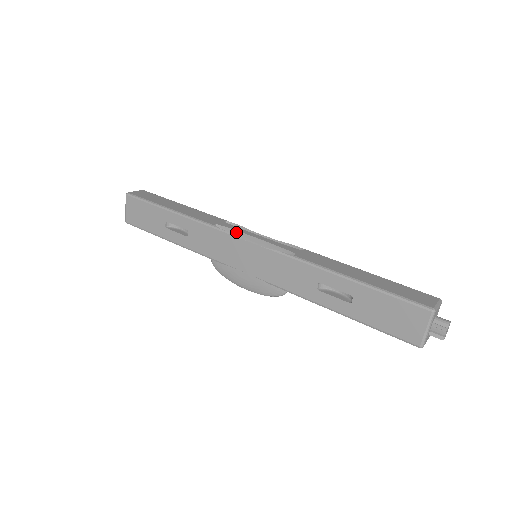
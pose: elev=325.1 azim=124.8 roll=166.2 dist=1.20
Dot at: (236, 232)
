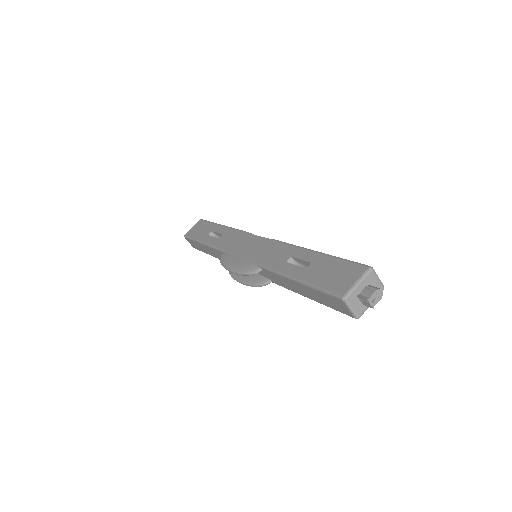
Dot at: occluded
